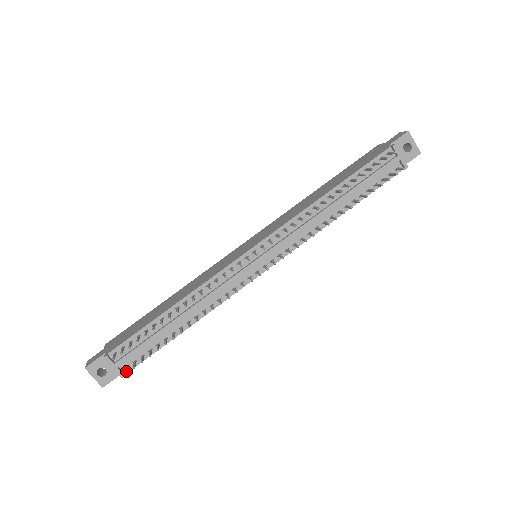
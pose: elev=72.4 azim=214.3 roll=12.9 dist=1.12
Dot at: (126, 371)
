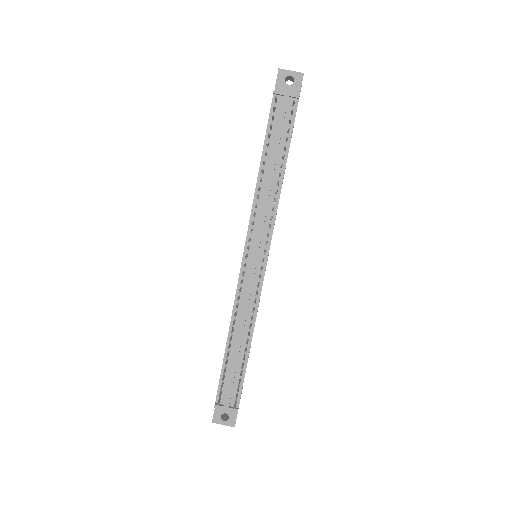
Dot at: (234, 406)
